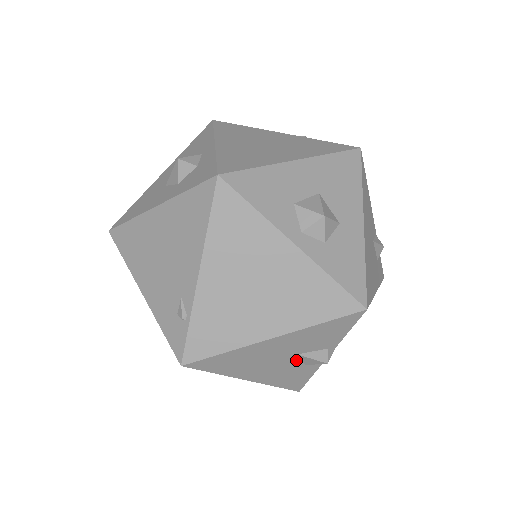
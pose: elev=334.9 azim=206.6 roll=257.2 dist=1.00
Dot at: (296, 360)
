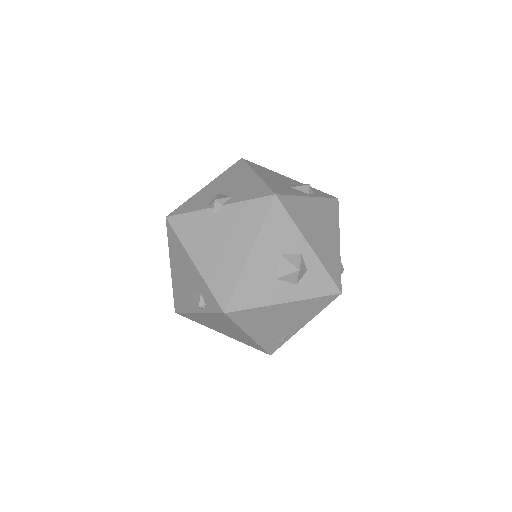
Dot at: occluded
